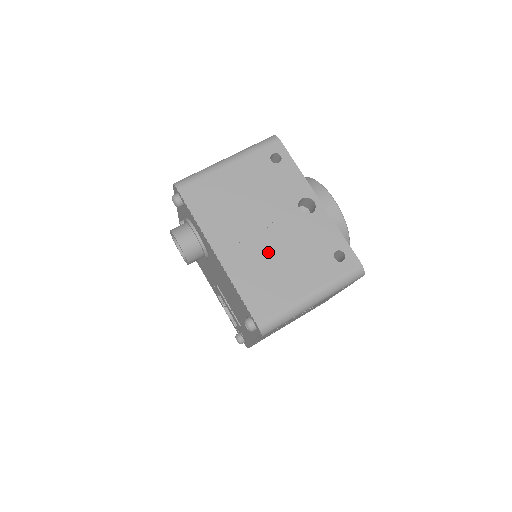
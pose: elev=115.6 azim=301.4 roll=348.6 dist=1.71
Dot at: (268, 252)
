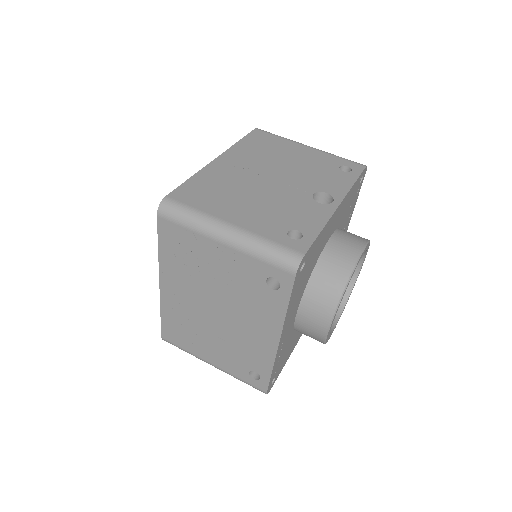
Dot at: (249, 185)
